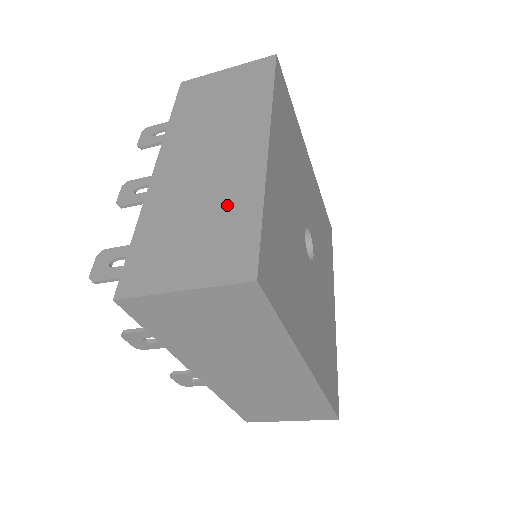
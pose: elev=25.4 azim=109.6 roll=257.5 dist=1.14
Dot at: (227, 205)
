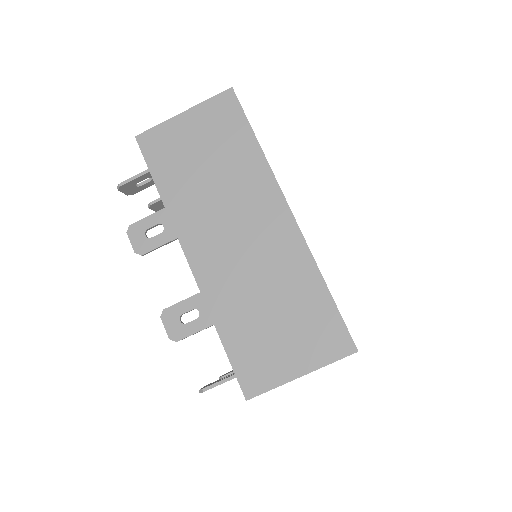
Dot at: occluded
